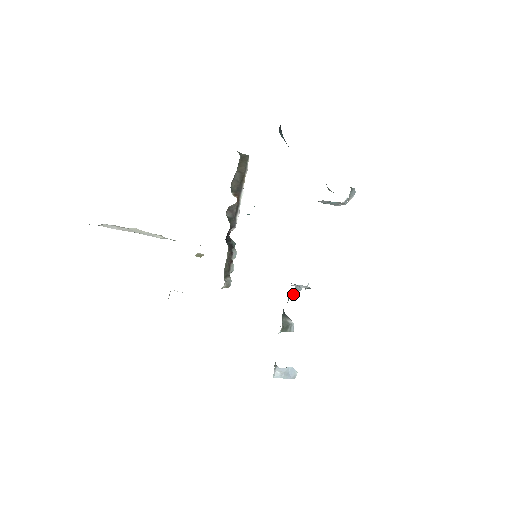
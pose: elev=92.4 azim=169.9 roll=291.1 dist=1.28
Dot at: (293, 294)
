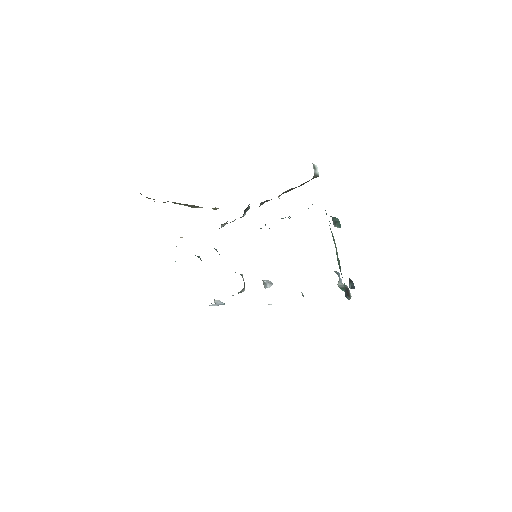
Dot at: occluded
